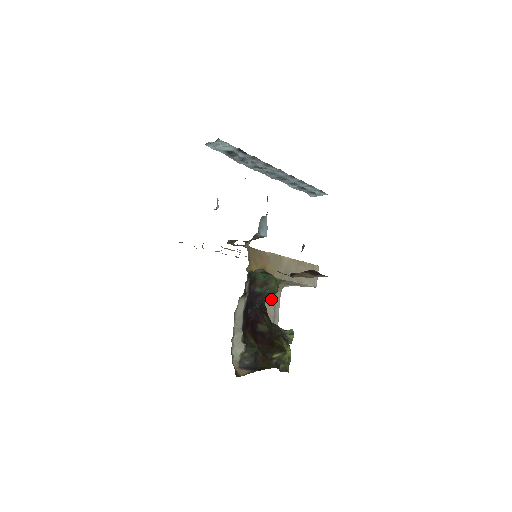
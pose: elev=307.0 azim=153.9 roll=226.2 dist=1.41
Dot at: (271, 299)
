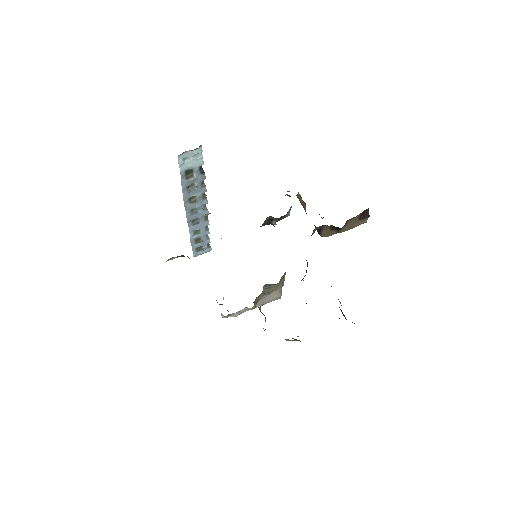
Dot at: occluded
